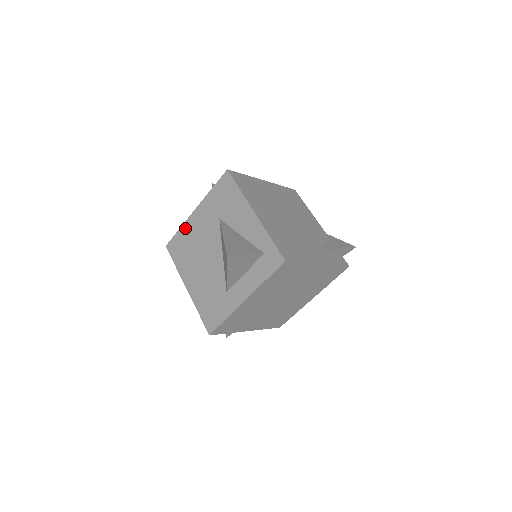
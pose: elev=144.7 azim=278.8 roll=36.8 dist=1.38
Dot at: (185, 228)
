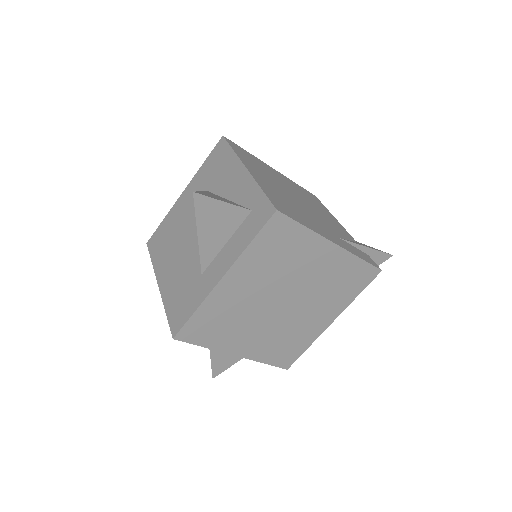
Dot at: (170, 215)
